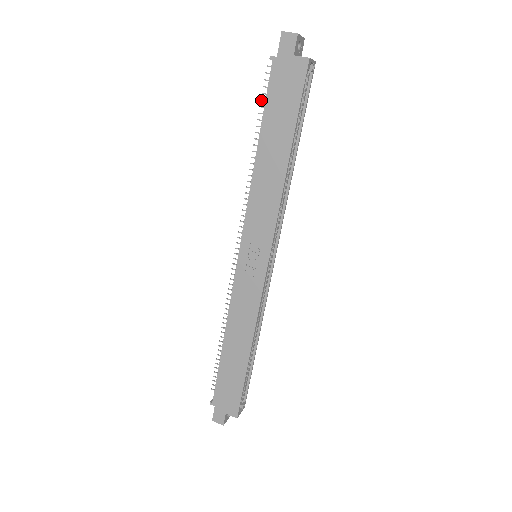
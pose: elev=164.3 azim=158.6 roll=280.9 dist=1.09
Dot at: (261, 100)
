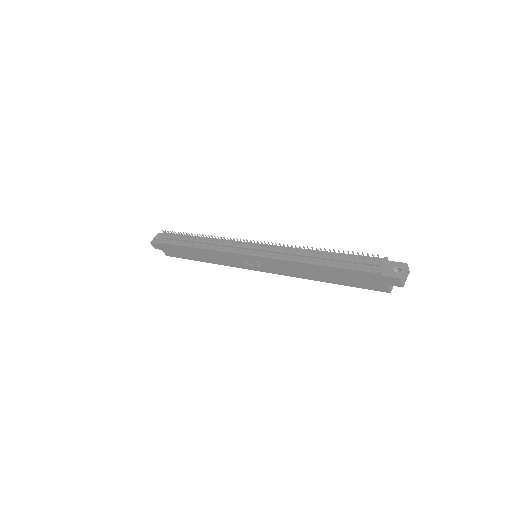
Dot at: (352, 252)
